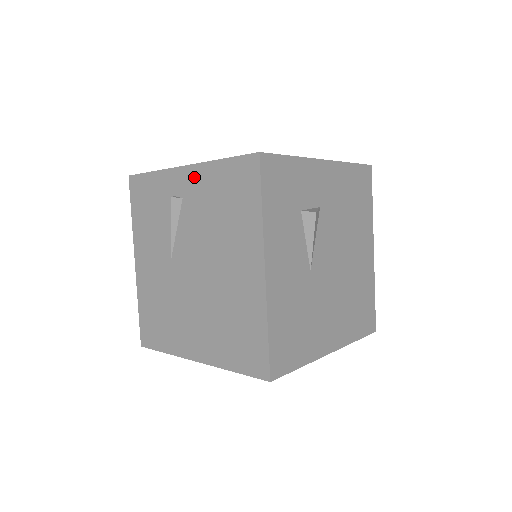
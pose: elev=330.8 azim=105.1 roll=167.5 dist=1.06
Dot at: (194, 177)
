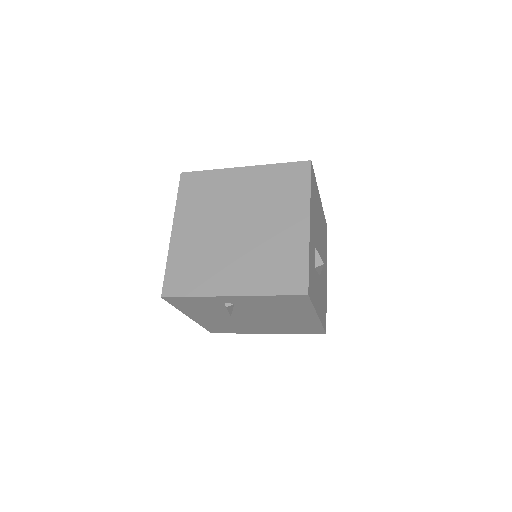
Dot at: (245, 299)
